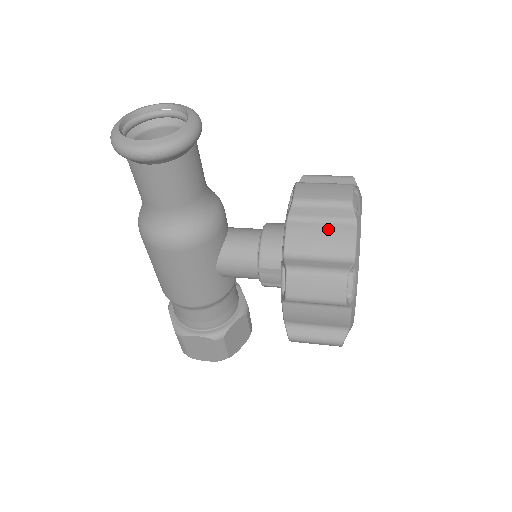
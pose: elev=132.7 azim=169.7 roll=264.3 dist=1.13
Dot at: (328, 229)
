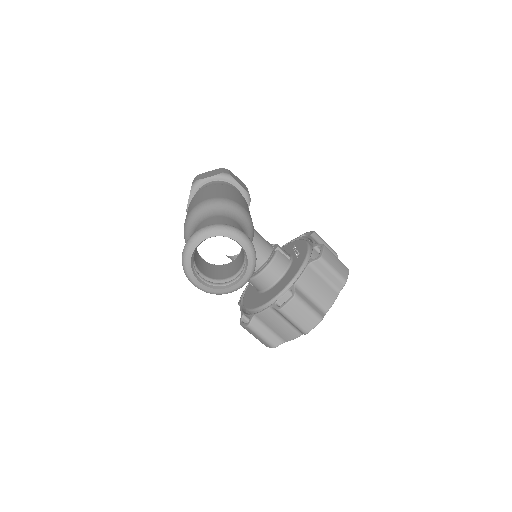
Dot at: (286, 326)
